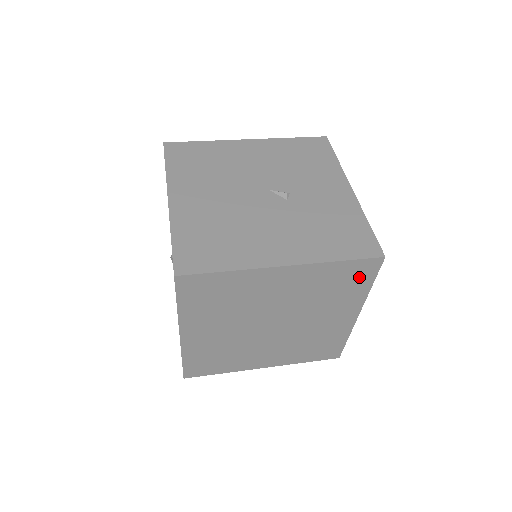
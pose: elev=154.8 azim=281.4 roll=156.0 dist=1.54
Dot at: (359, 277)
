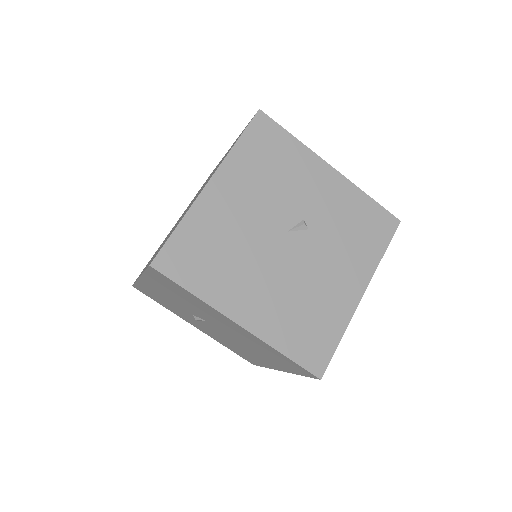
Dot at: occluded
